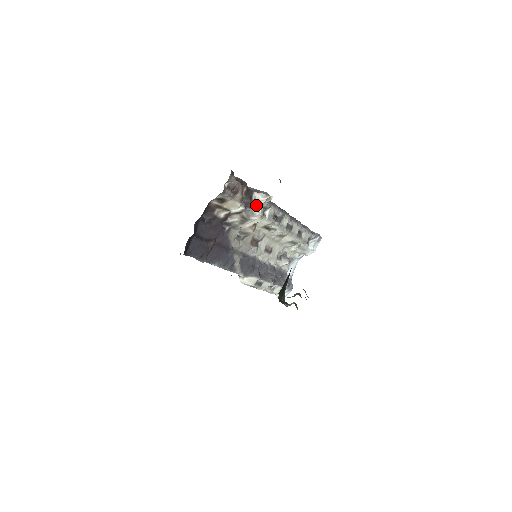
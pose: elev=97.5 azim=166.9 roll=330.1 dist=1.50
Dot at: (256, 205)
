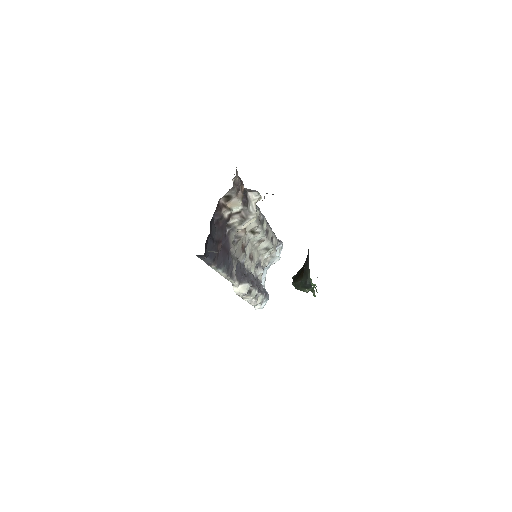
Dot at: (251, 204)
